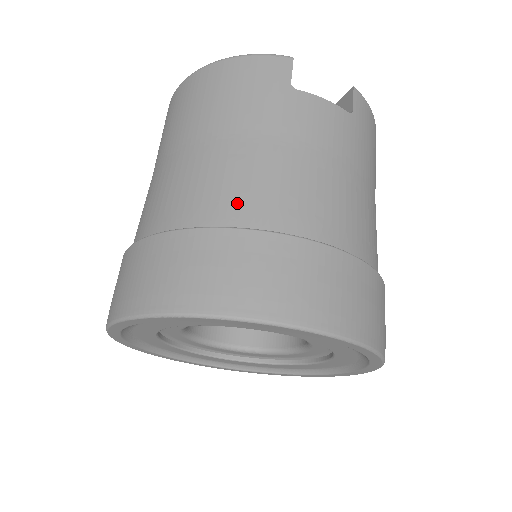
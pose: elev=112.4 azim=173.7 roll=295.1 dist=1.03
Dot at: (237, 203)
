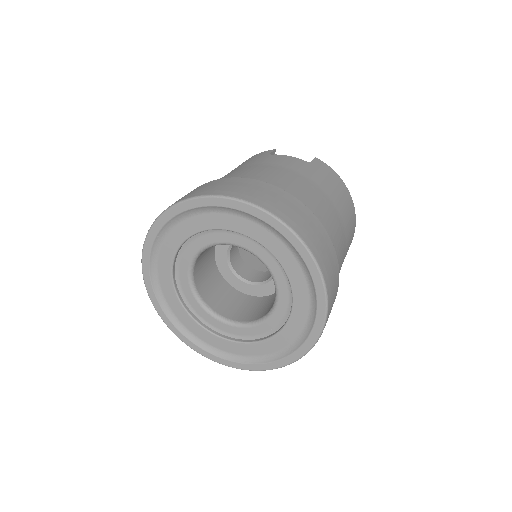
Dot at: occluded
